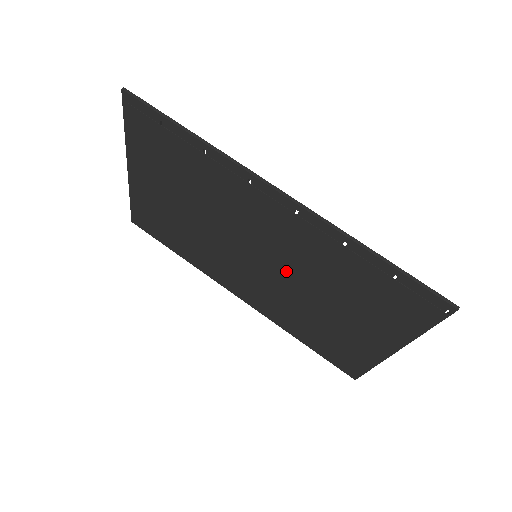
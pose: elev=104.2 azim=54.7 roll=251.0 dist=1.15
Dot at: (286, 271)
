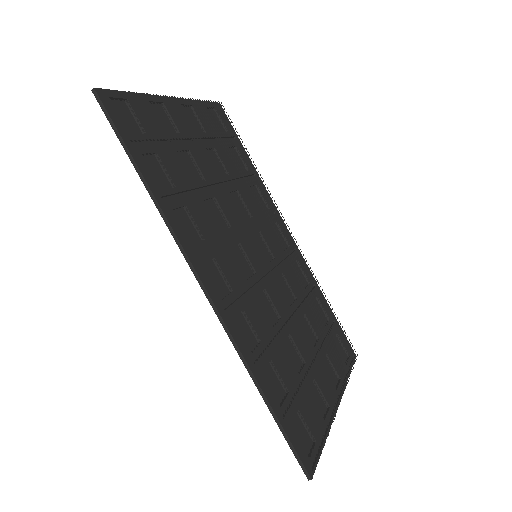
Dot at: (268, 291)
